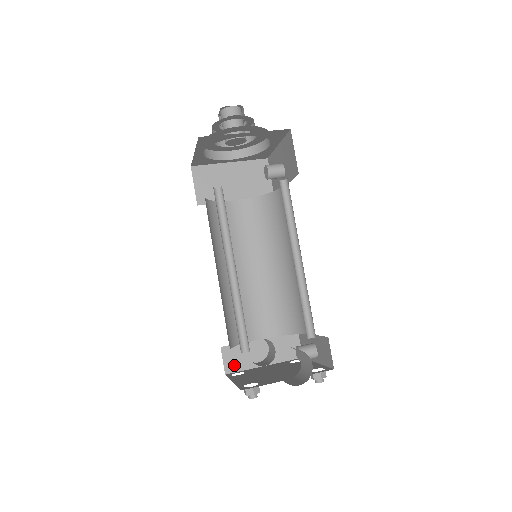
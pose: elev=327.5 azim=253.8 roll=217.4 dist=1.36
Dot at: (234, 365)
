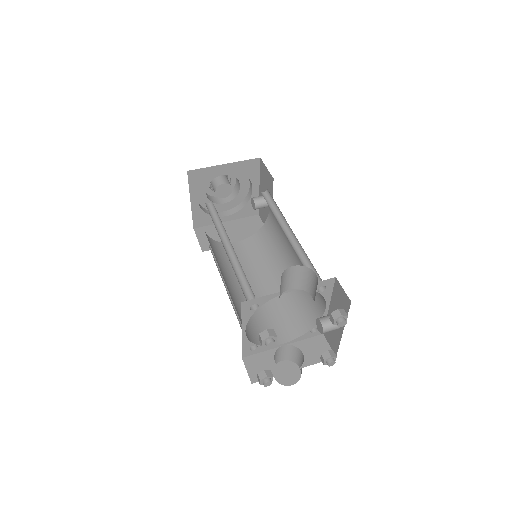
Dot at: occluded
